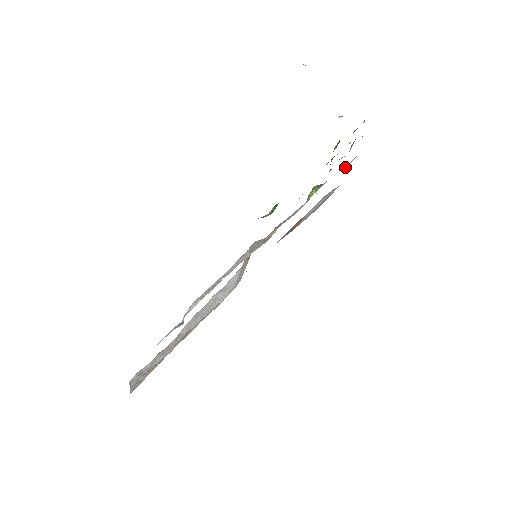
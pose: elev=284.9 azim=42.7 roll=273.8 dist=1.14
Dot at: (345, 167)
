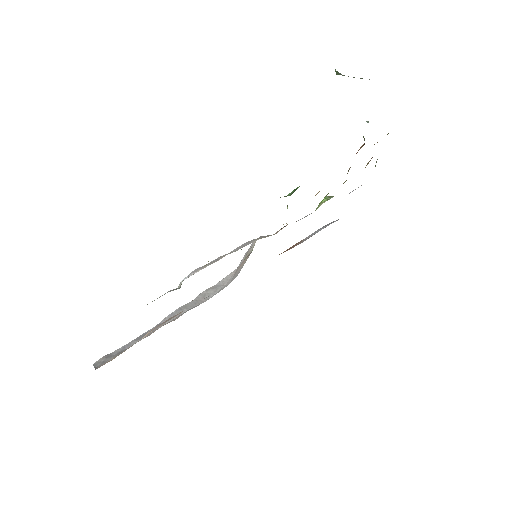
Dot at: (355, 189)
